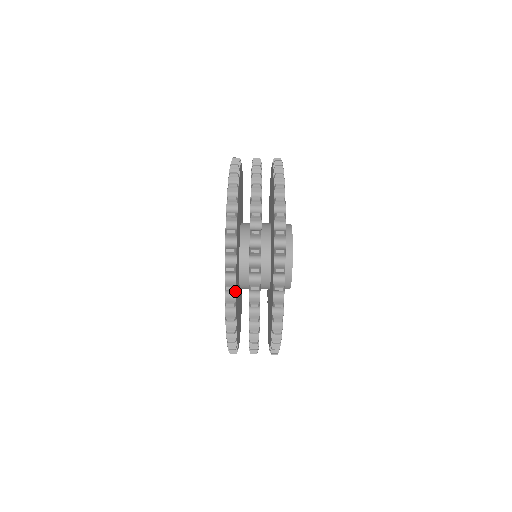
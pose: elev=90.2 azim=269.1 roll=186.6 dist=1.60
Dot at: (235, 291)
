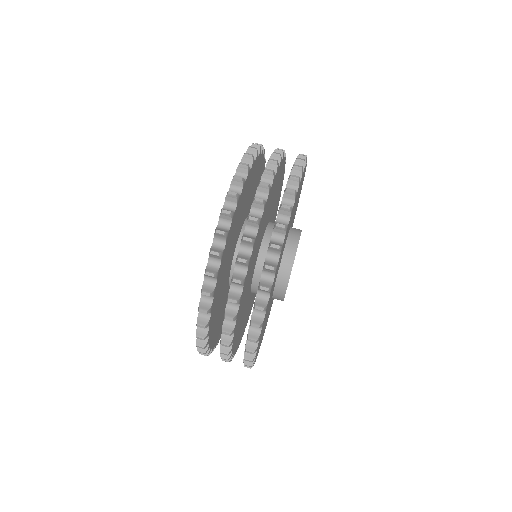
Dot at: (212, 297)
